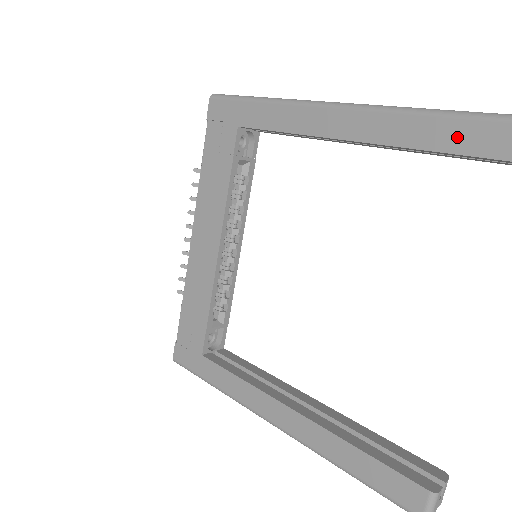
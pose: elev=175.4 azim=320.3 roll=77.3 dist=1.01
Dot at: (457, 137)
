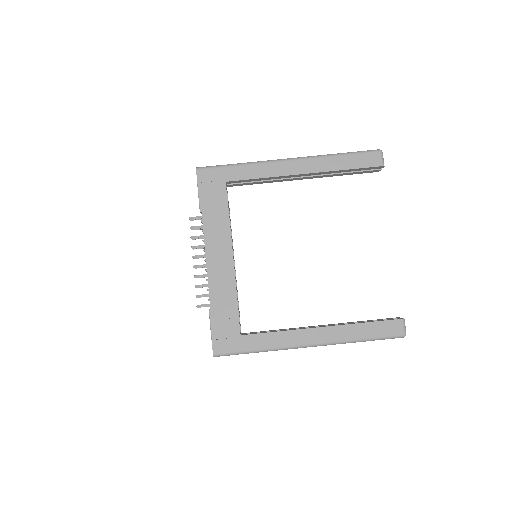
Dot at: (352, 162)
